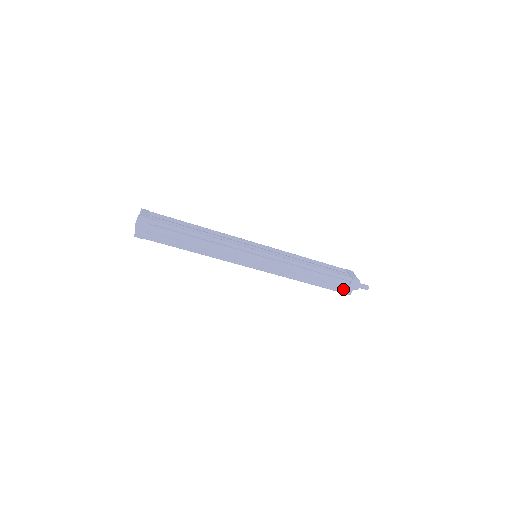
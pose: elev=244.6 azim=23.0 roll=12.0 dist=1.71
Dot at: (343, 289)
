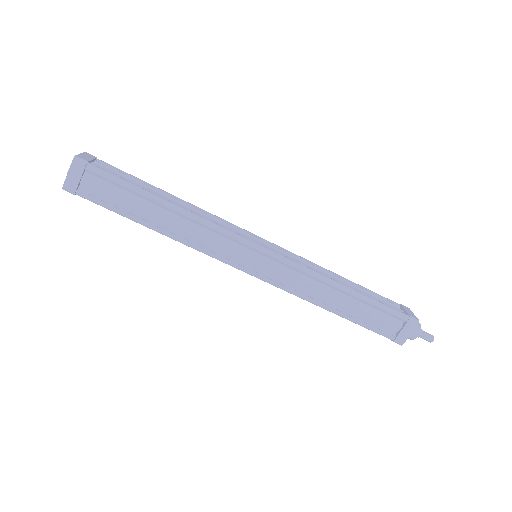
Dot at: (392, 333)
